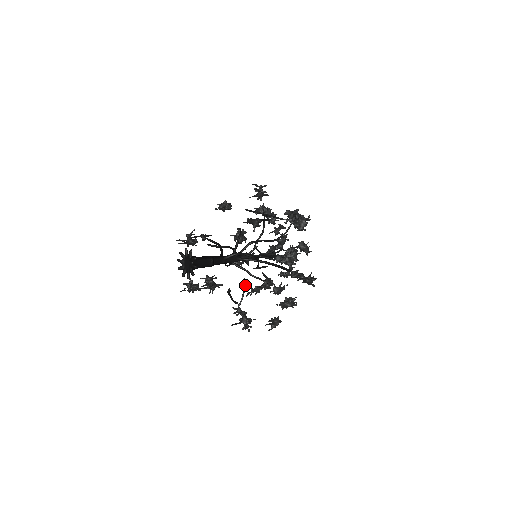
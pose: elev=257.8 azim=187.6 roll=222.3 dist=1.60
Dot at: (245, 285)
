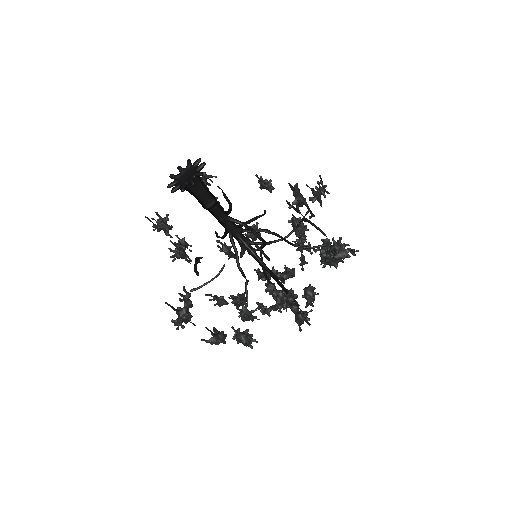
Dot at: (218, 274)
